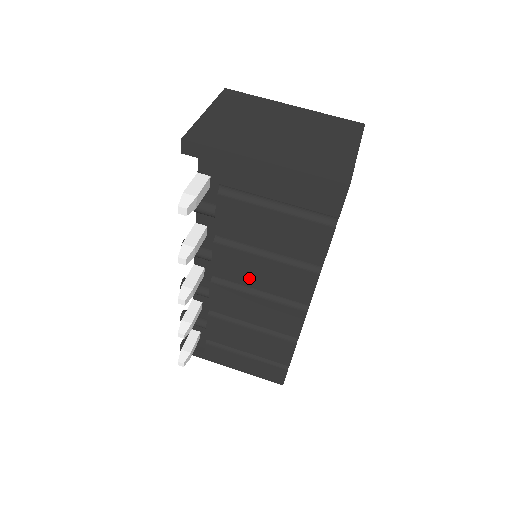
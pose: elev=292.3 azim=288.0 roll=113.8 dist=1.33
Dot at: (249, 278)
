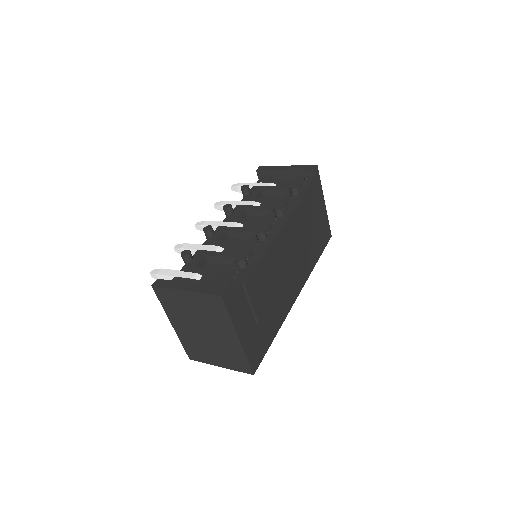
Dot at: occluded
